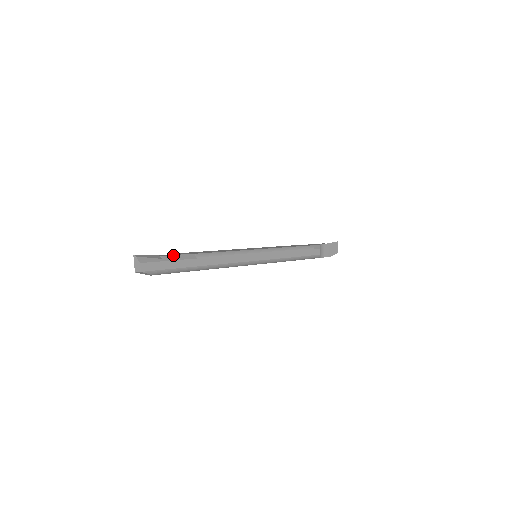
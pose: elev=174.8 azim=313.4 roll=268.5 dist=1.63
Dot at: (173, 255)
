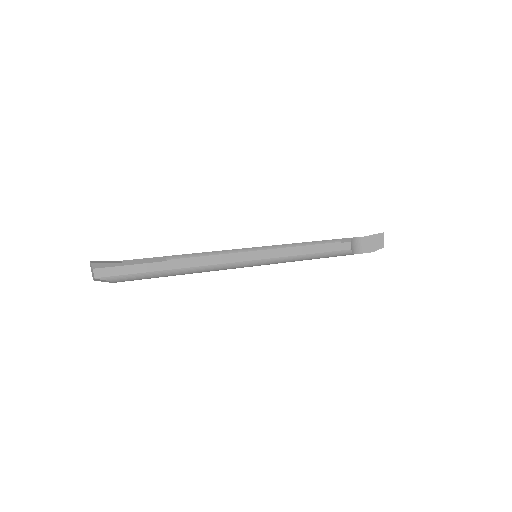
Dot at: (137, 259)
